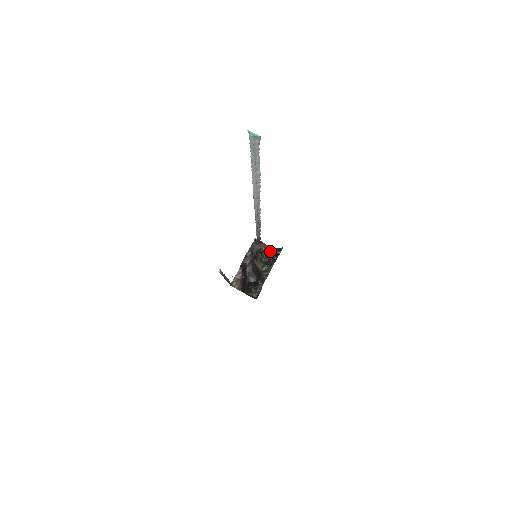
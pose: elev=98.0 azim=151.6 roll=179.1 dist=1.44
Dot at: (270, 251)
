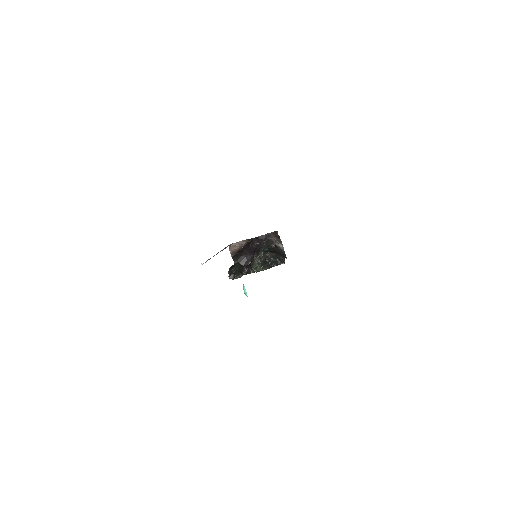
Dot at: (274, 256)
